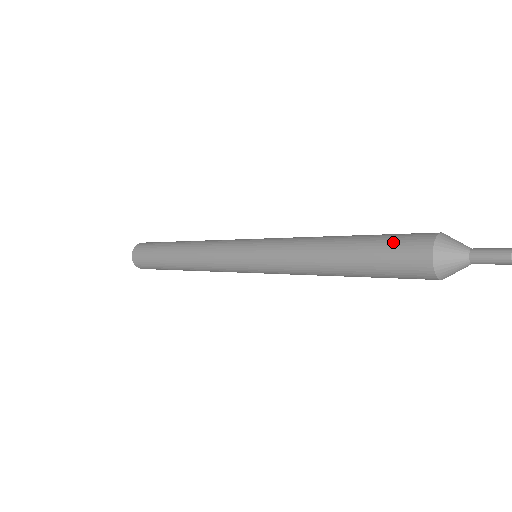
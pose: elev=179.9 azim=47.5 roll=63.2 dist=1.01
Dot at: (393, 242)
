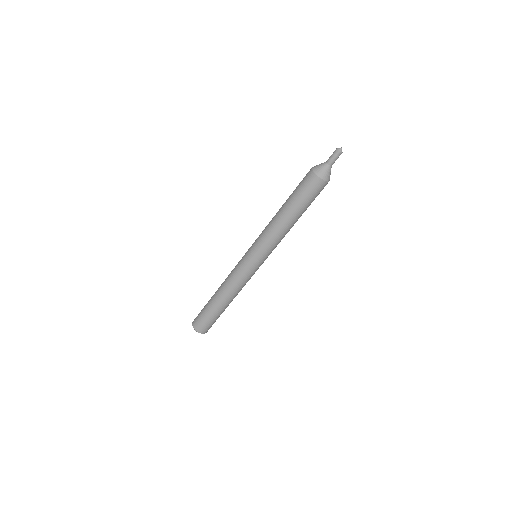
Dot at: (300, 182)
